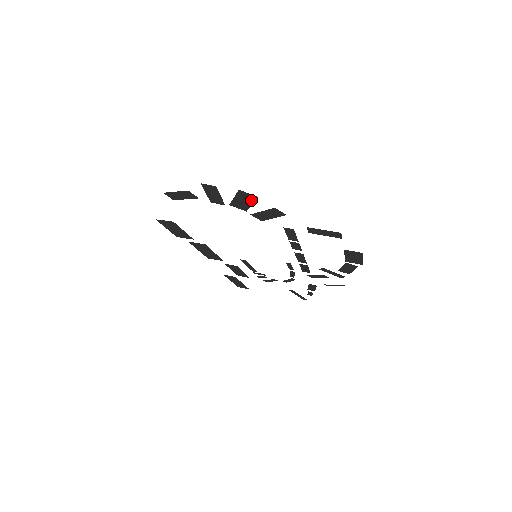
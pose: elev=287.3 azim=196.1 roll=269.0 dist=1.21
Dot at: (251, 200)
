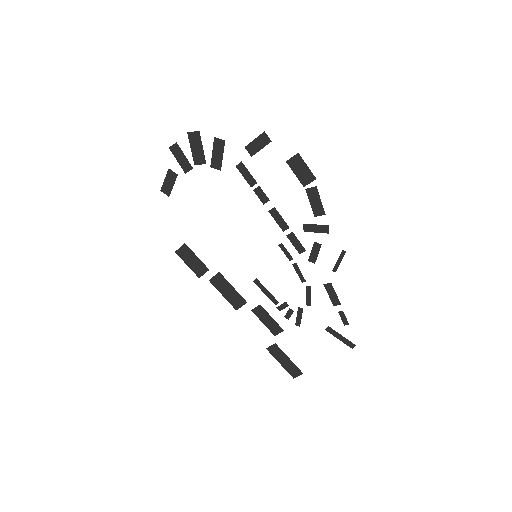
Dot at: (199, 141)
